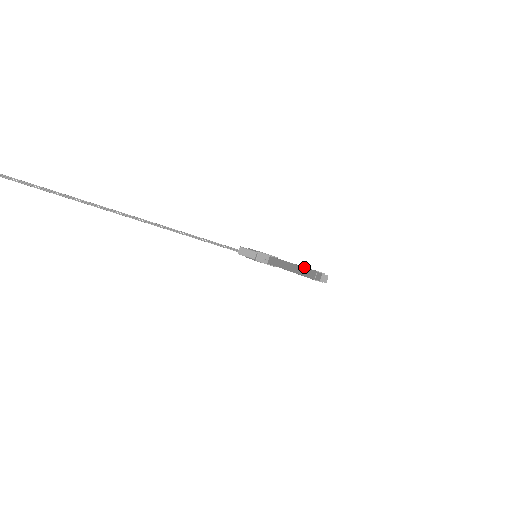
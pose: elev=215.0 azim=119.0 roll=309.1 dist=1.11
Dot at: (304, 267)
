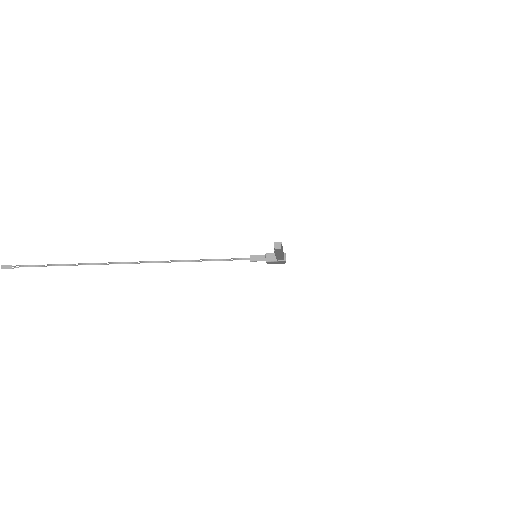
Dot at: occluded
